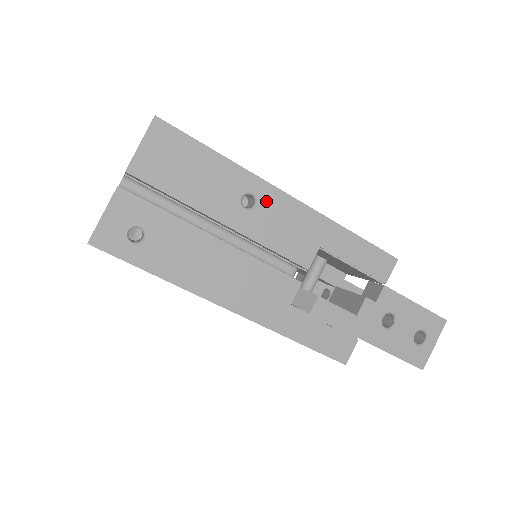
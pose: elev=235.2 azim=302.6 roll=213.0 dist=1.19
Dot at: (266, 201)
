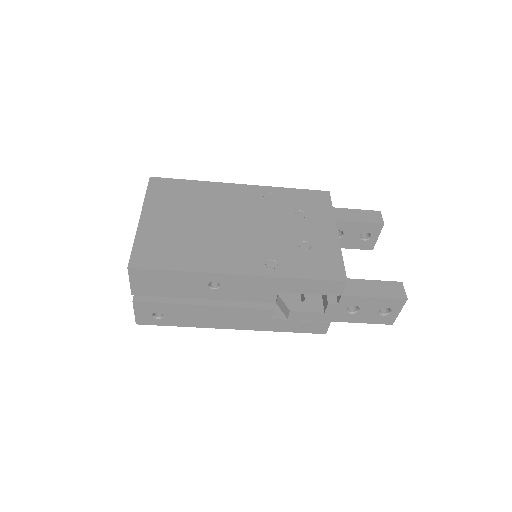
Dot at: (226, 282)
